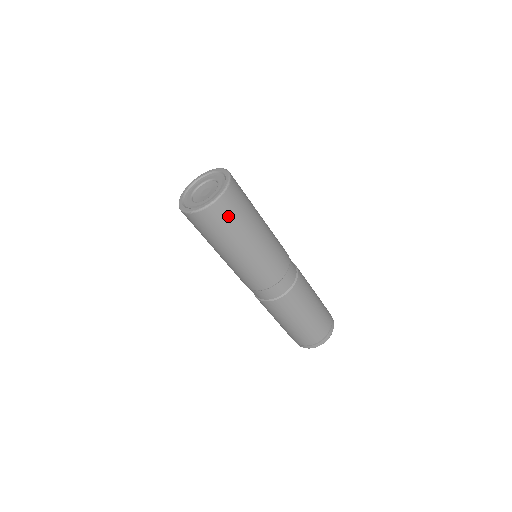
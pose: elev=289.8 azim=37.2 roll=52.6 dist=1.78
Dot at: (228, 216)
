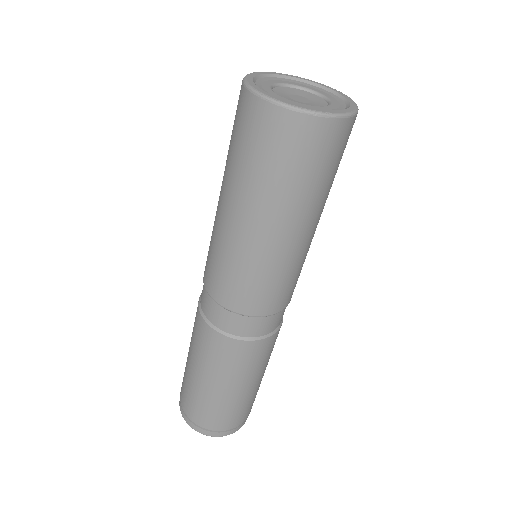
Dot at: (342, 153)
